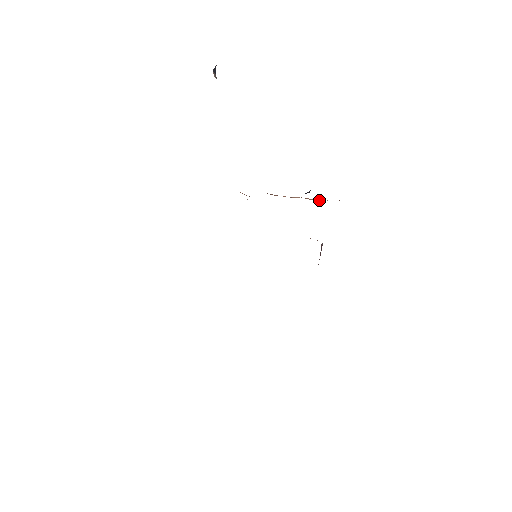
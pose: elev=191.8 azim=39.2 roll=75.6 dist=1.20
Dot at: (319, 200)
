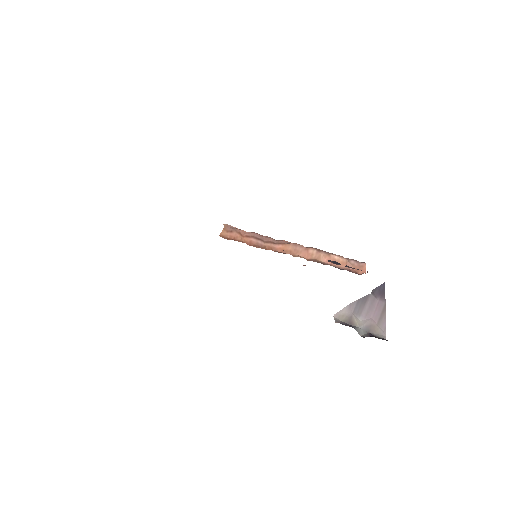
Dot at: (345, 264)
